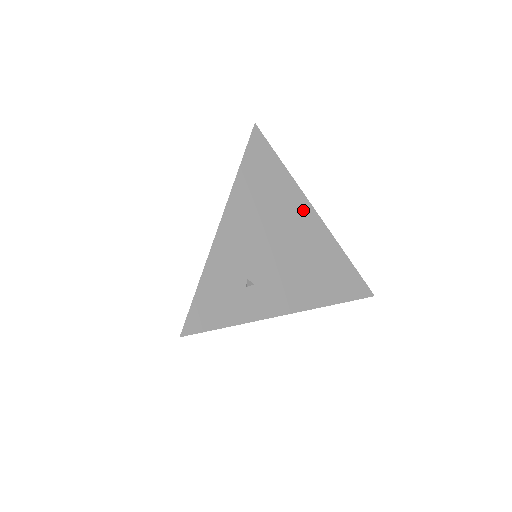
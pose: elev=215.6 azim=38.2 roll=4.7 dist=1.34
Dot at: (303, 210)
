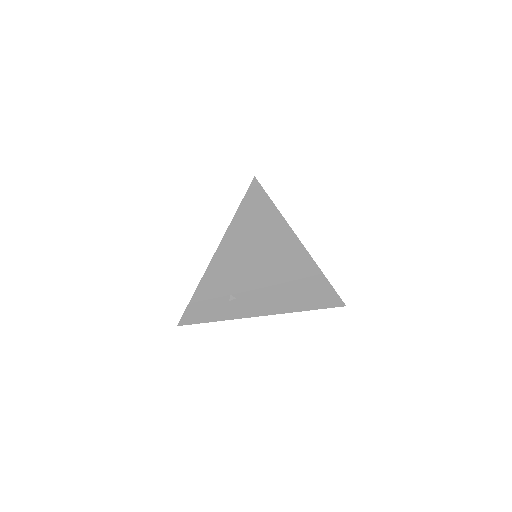
Dot at: (291, 246)
